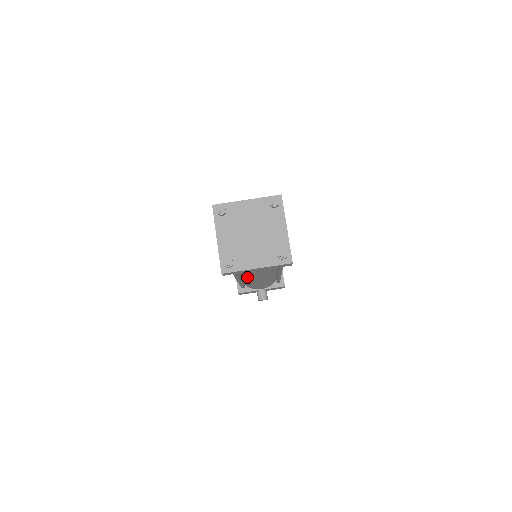
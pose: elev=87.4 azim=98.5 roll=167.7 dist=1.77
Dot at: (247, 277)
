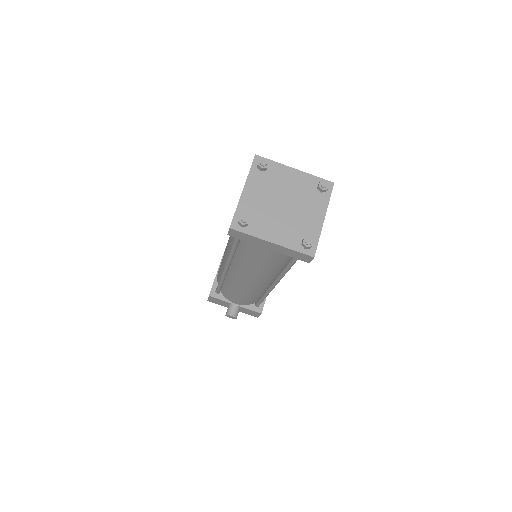
Dot at: (241, 266)
